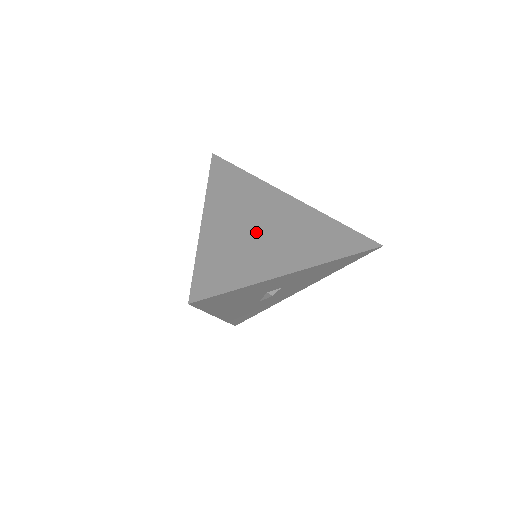
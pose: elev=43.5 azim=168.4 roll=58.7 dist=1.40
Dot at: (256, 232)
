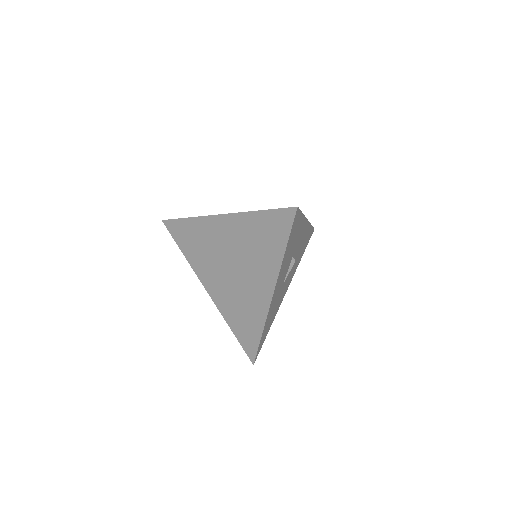
Dot at: occluded
